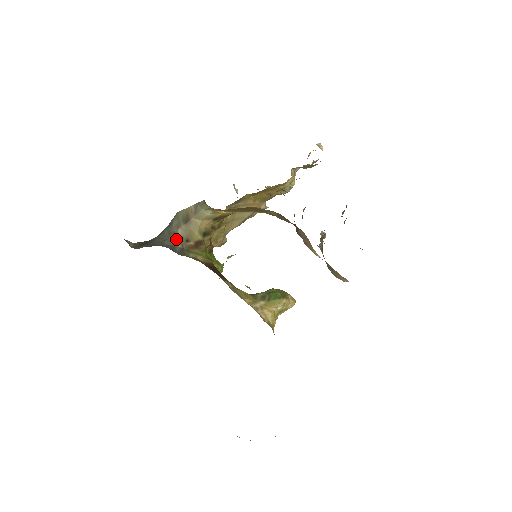
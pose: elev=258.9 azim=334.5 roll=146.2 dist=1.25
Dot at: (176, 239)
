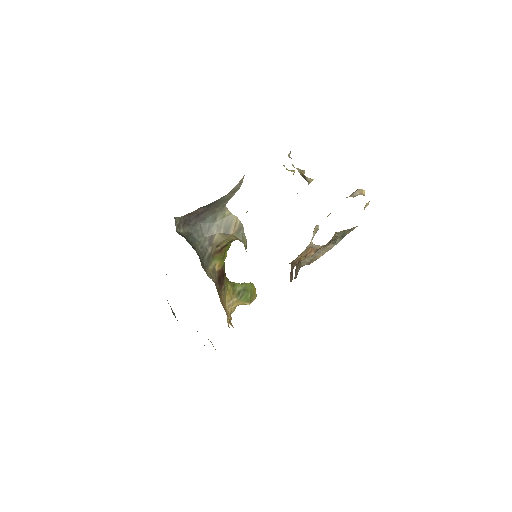
Dot at: (211, 242)
